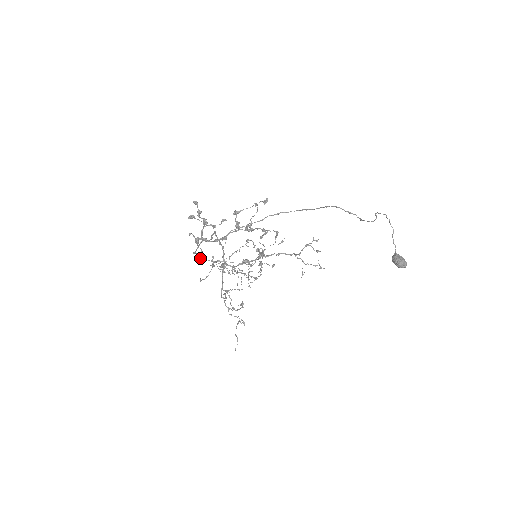
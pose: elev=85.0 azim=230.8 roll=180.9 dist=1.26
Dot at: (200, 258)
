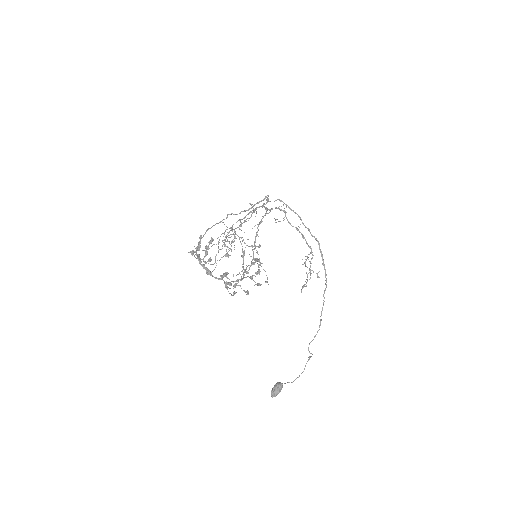
Dot at: (220, 222)
